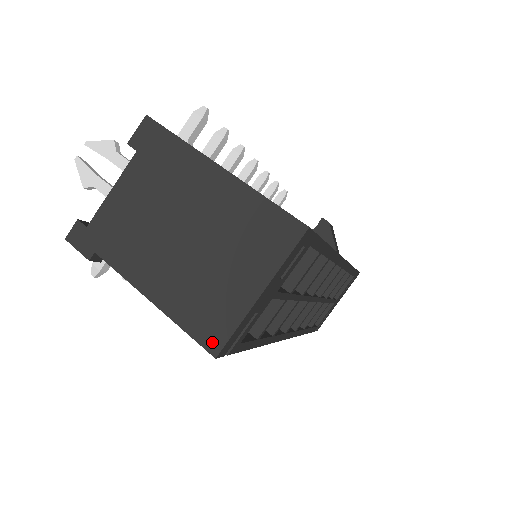
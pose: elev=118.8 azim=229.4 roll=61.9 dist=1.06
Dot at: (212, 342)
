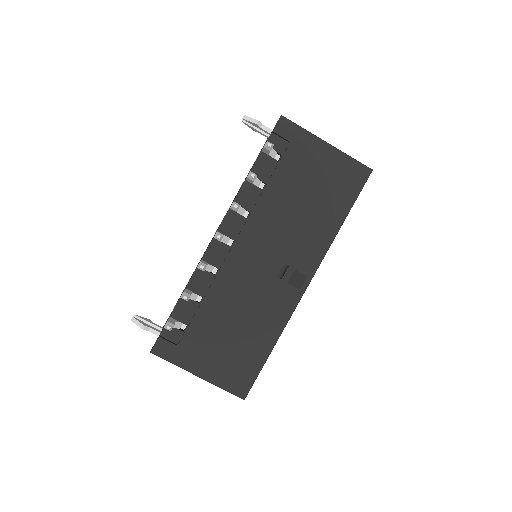
Dot at: occluded
